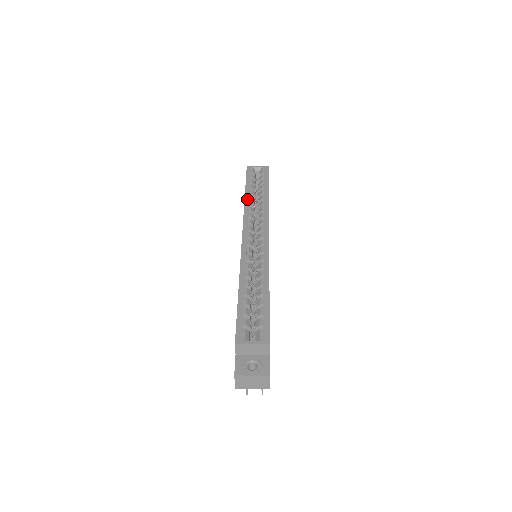
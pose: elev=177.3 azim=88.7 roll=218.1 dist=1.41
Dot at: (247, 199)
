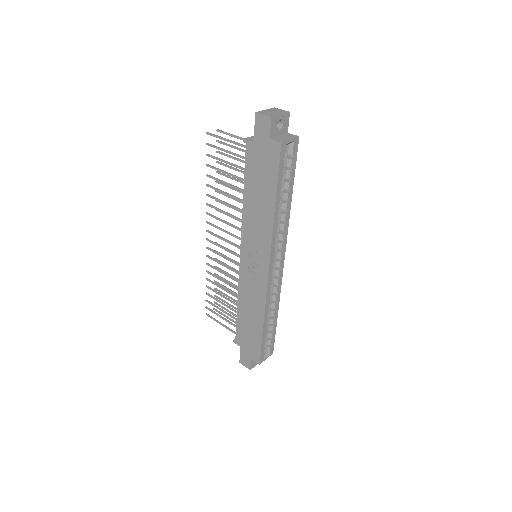
Dot at: (276, 217)
